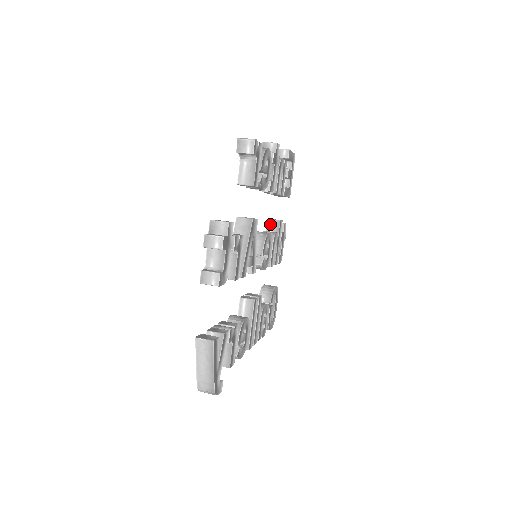
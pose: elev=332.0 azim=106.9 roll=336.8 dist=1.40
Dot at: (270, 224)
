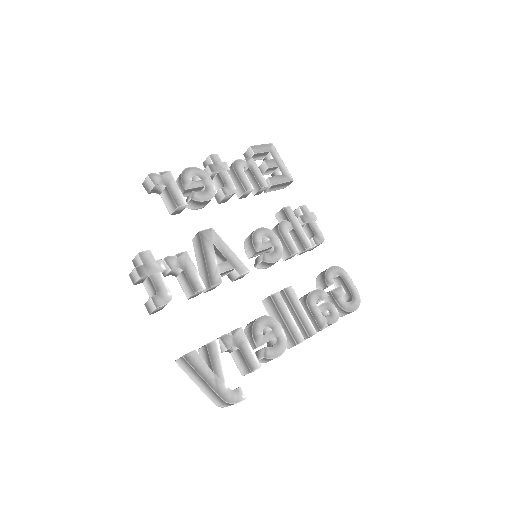
Dot at: (279, 218)
